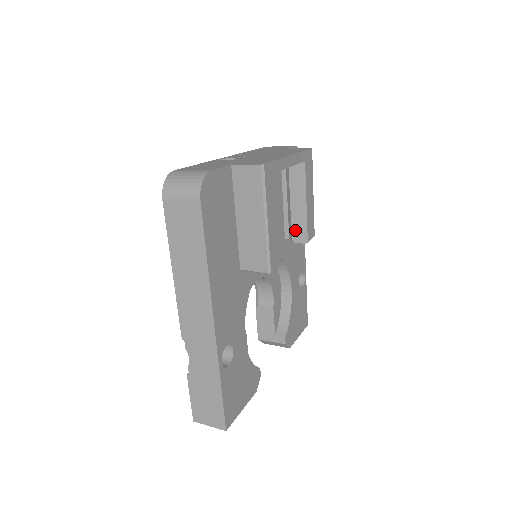
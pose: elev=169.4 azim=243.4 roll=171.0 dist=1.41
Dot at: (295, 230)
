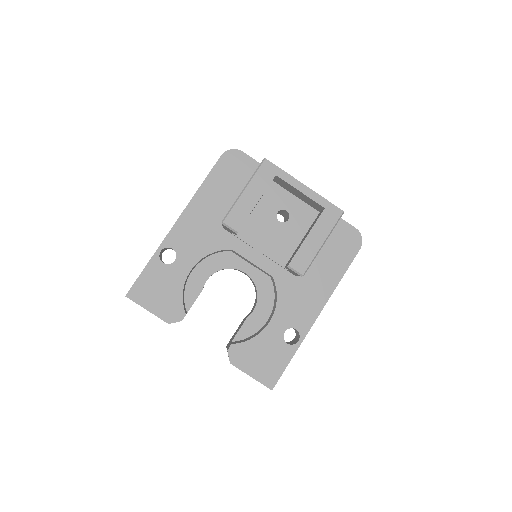
Dot at: (291, 257)
